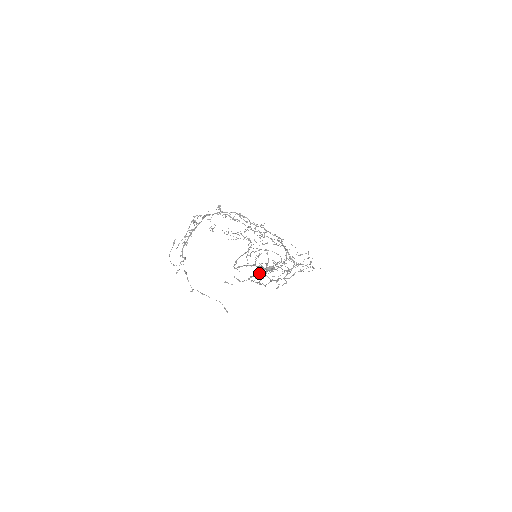
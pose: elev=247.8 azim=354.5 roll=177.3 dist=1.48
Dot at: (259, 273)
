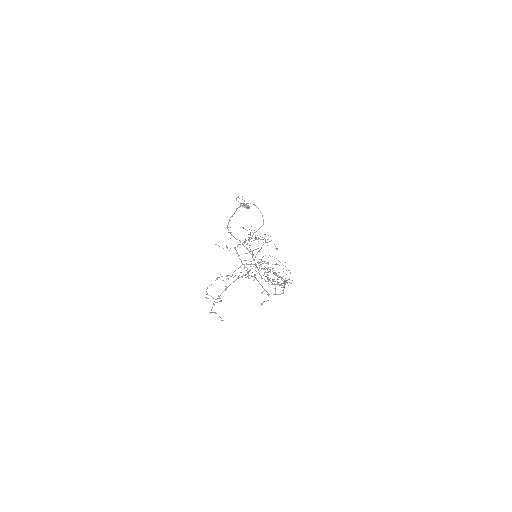
Dot at: (247, 253)
